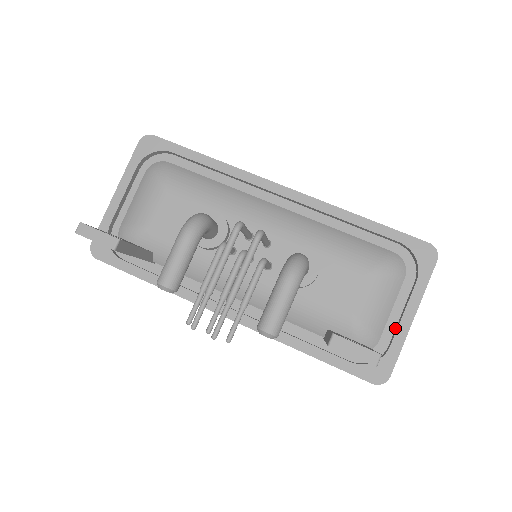
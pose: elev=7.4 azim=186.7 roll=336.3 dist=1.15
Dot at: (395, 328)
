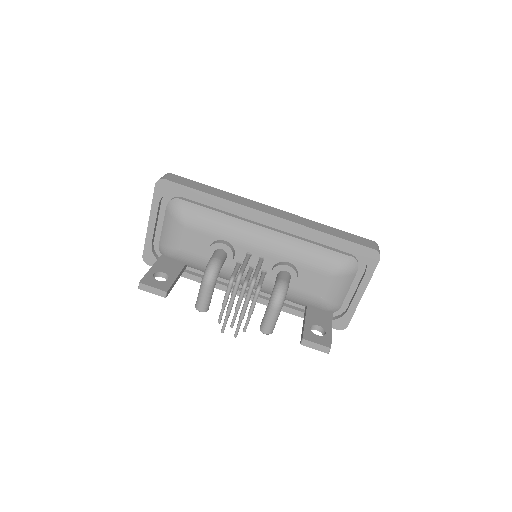
Dot at: (352, 298)
